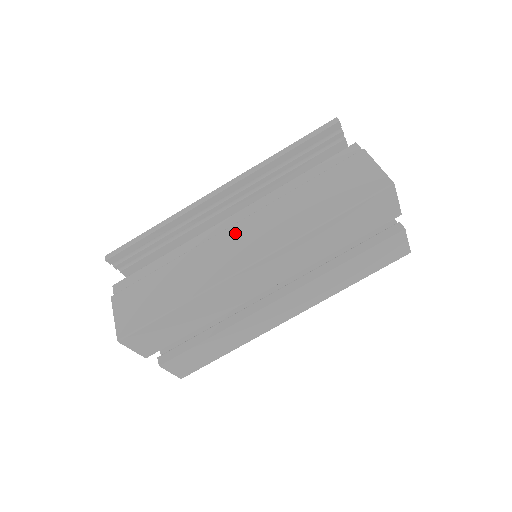
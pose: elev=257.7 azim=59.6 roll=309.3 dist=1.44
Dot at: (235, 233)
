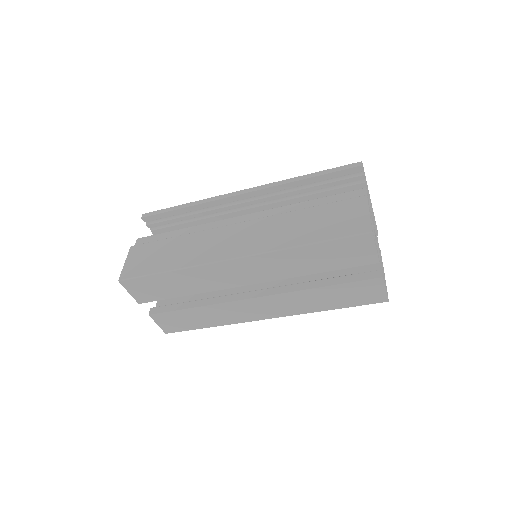
Dot at: (237, 229)
